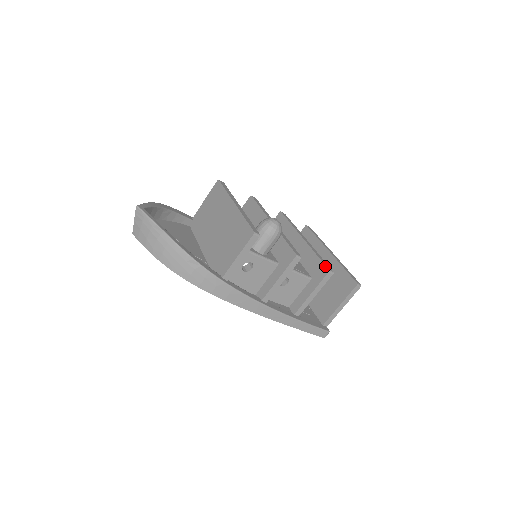
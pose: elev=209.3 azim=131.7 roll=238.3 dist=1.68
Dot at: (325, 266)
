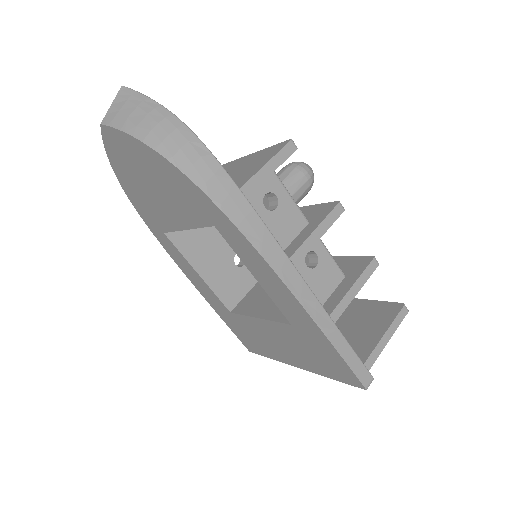
Dot at: (365, 256)
